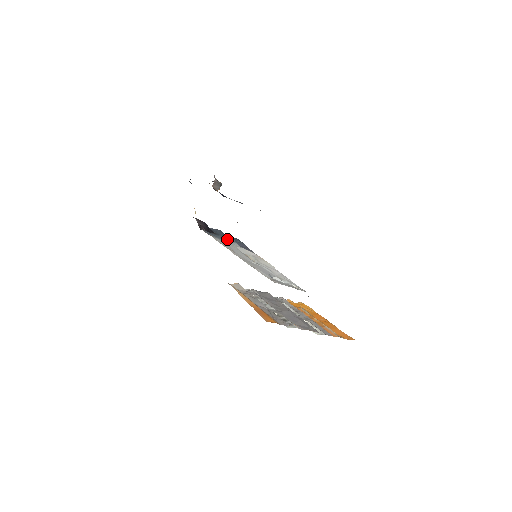
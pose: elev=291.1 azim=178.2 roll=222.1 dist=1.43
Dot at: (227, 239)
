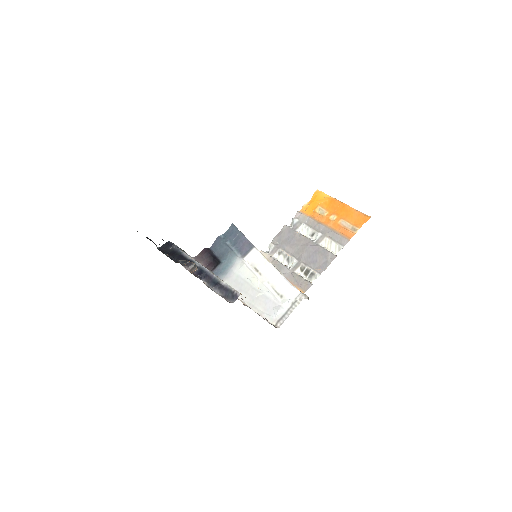
Dot at: (229, 259)
